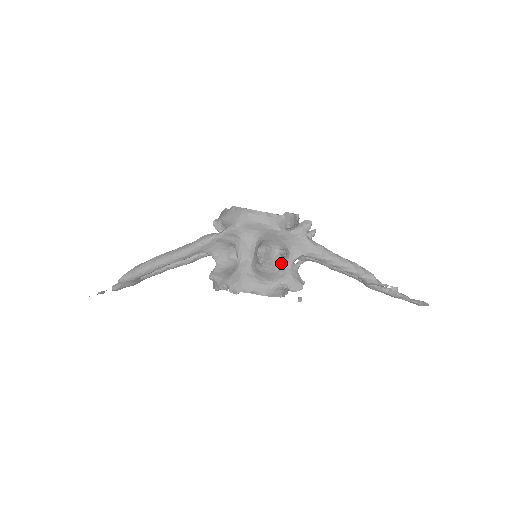
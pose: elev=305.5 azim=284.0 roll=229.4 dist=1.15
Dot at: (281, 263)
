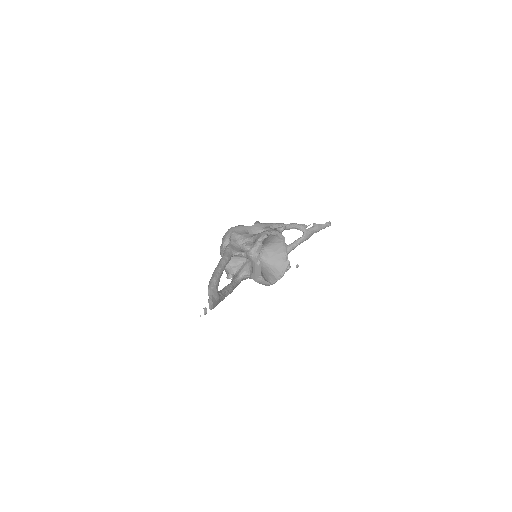
Dot at: occluded
